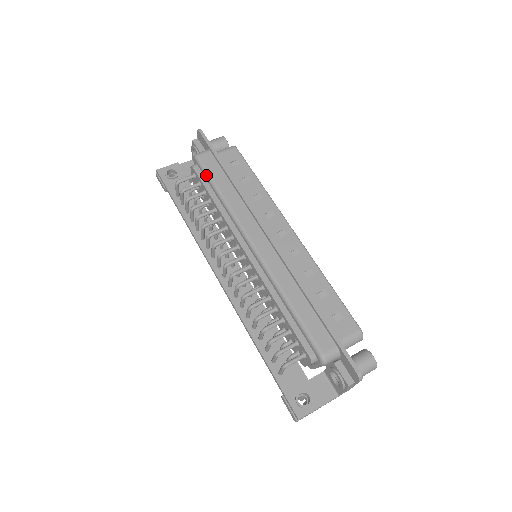
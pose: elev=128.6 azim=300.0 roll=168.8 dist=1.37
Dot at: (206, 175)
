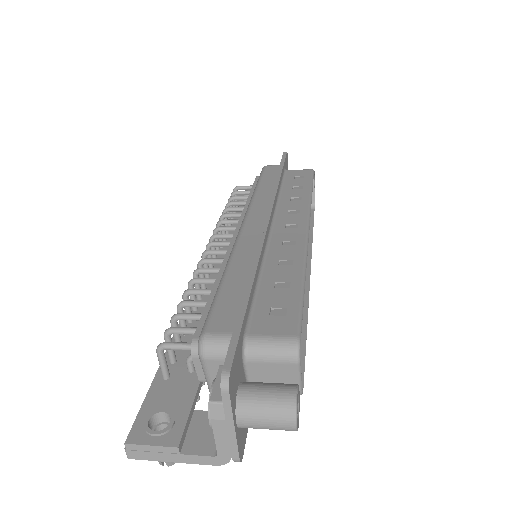
Dot at: (259, 177)
